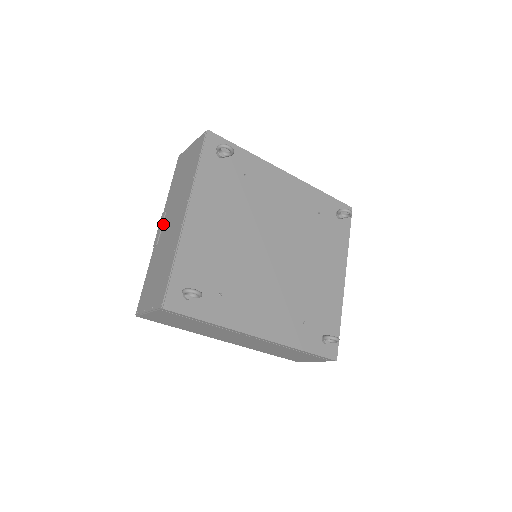
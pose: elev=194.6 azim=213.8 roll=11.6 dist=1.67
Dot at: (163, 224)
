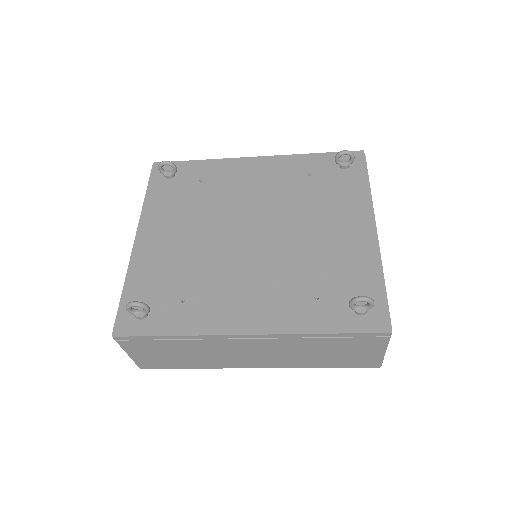
Dot at: occluded
